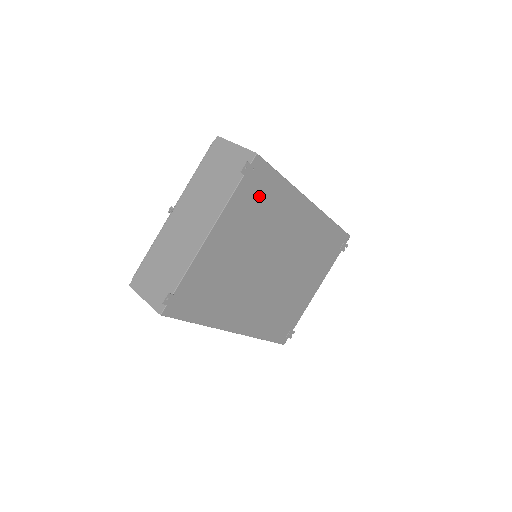
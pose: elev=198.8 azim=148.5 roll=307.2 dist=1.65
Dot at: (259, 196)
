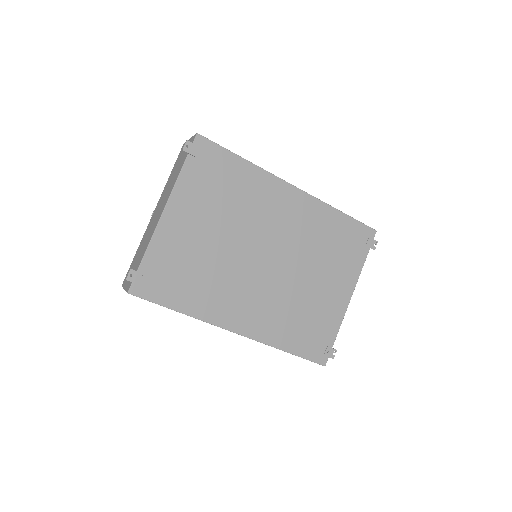
Dot at: (215, 175)
